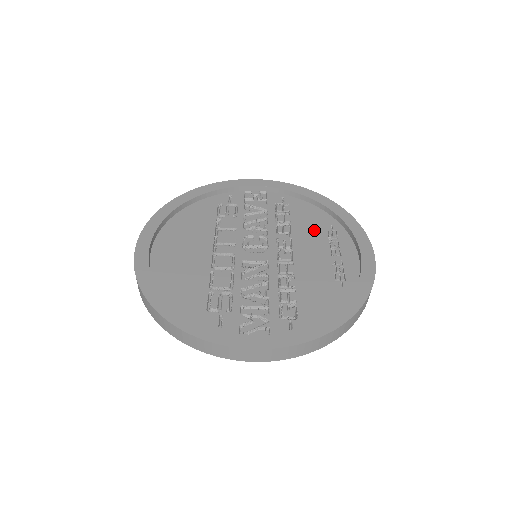
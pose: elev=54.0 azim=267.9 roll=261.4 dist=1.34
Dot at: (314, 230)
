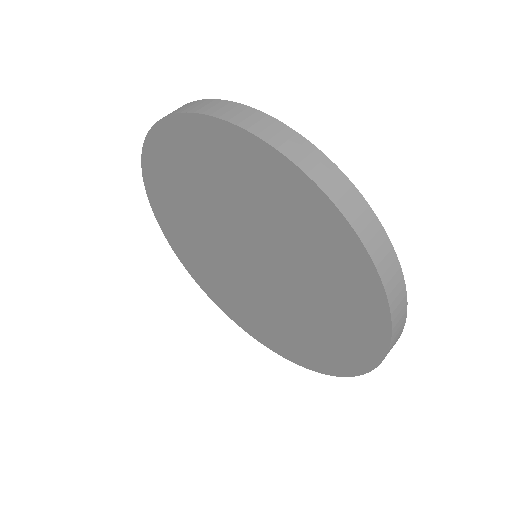
Dot at: occluded
